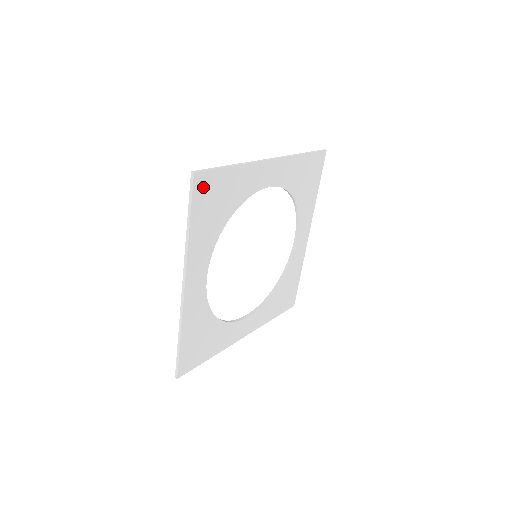
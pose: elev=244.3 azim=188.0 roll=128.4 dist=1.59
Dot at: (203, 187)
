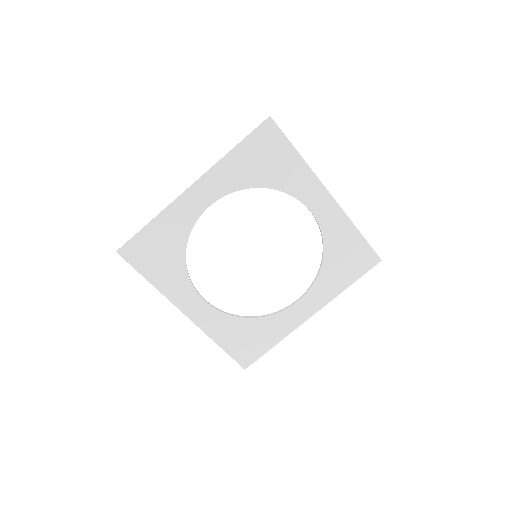
Dot at: (267, 135)
